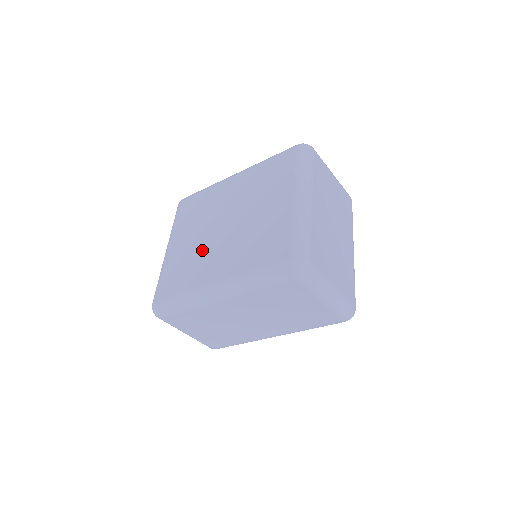
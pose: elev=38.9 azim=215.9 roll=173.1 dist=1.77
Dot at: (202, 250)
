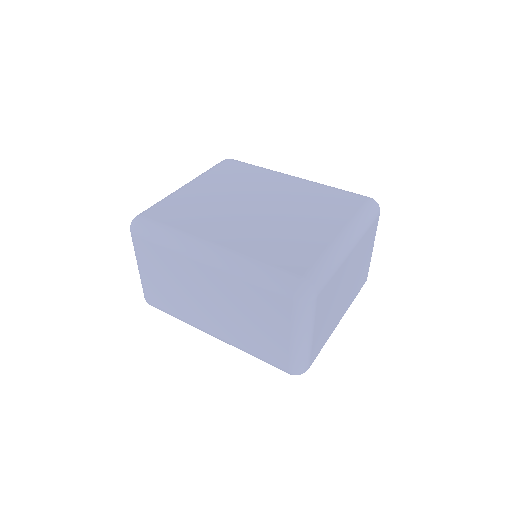
Dot at: (221, 210)
